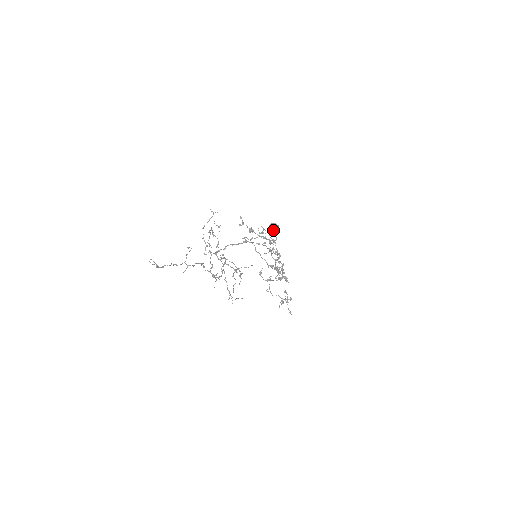
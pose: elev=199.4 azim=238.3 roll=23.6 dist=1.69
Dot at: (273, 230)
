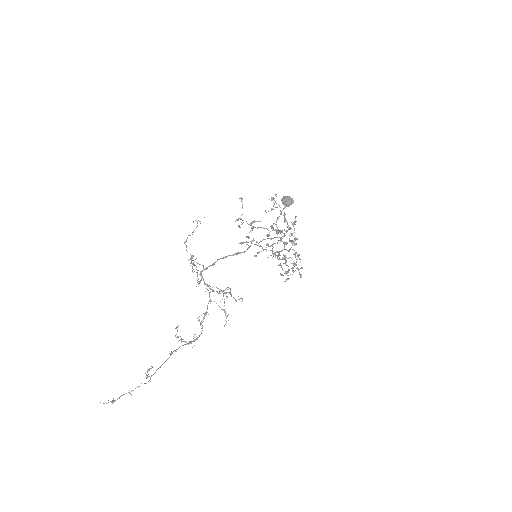
Dot at: occluded
